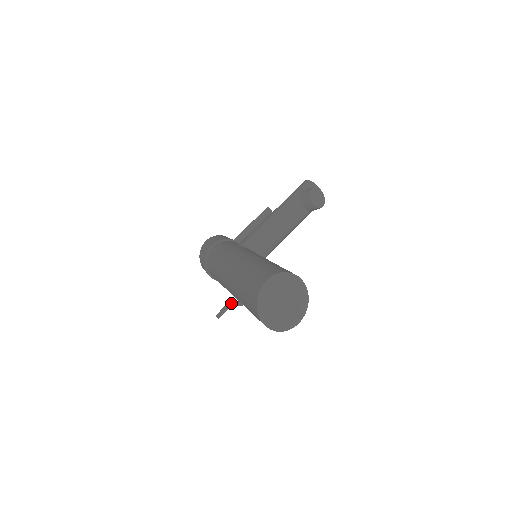
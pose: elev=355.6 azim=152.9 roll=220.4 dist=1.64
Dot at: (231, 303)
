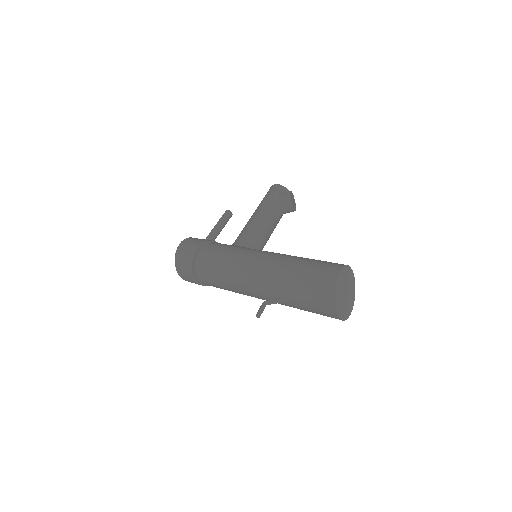
Dot at: (269, 301)
